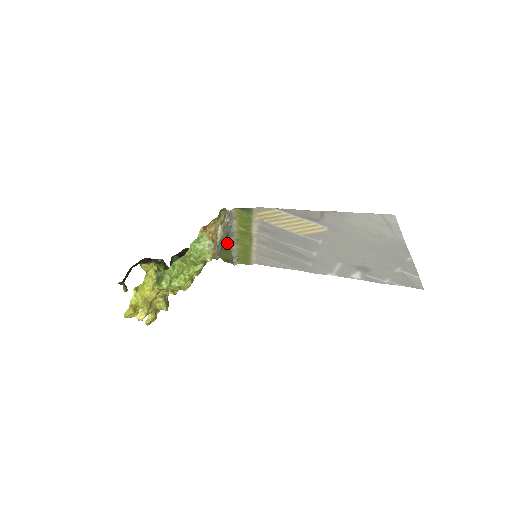
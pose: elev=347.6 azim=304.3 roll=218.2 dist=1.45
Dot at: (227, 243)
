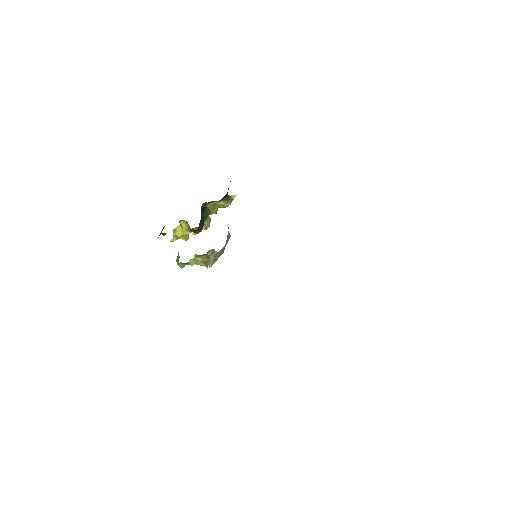
Dot at: occluded
